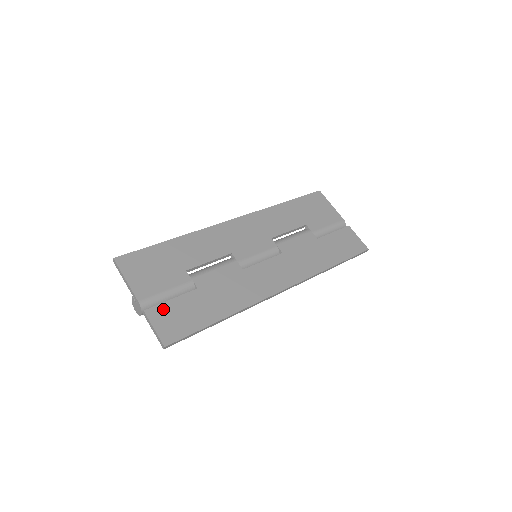
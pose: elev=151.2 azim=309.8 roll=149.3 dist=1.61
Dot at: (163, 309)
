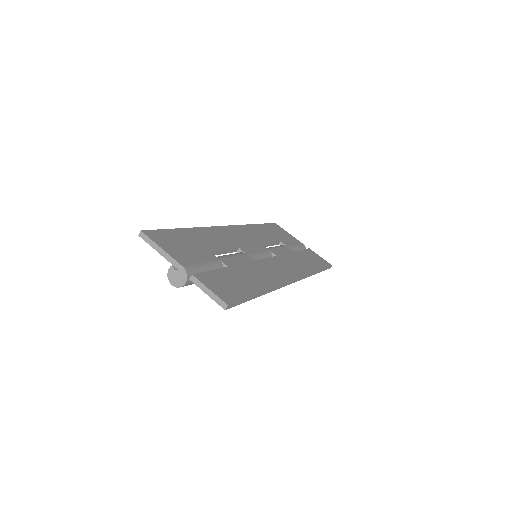
Dot at: (209, 276)
